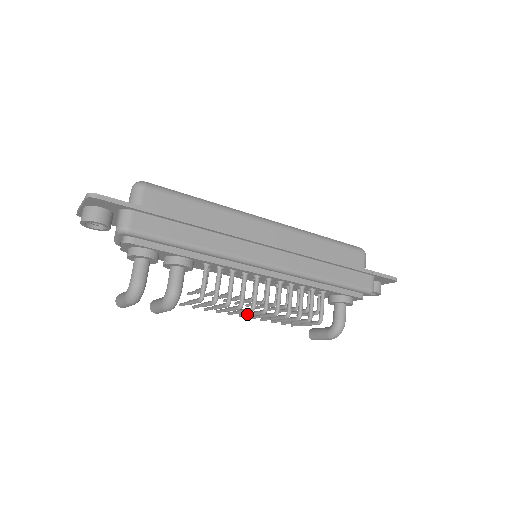
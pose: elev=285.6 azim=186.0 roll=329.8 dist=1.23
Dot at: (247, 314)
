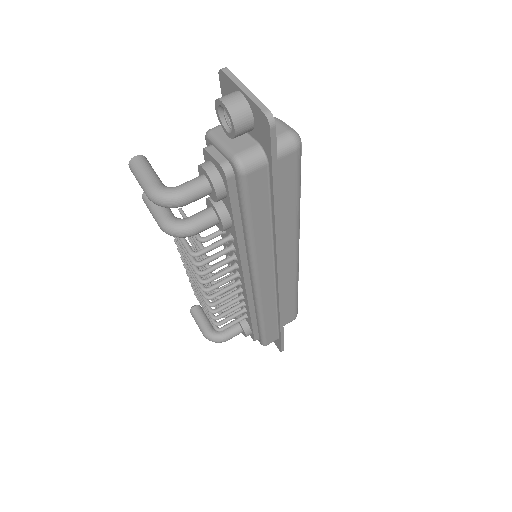
Dot at: occluded
